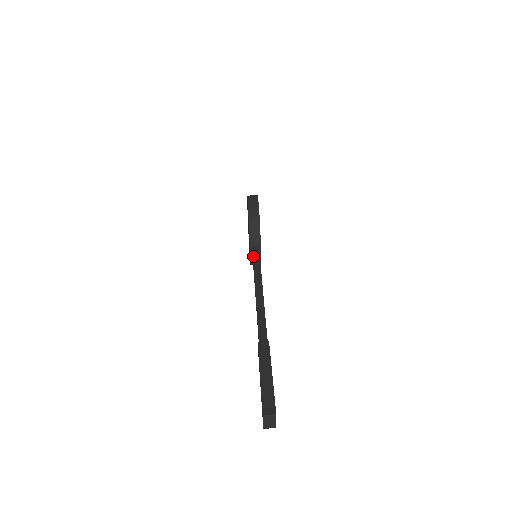
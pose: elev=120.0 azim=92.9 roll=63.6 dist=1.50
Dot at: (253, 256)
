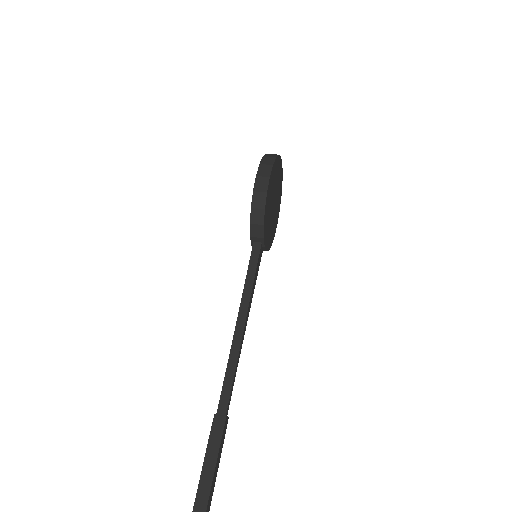
Dot at: (249, 261)
